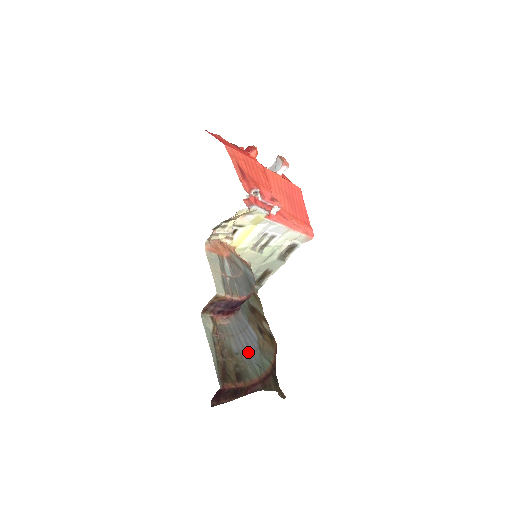
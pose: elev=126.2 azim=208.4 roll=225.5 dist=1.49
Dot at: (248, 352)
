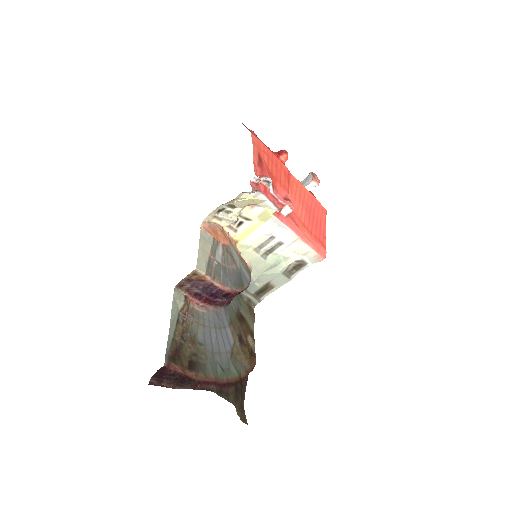
Dot at: (215, 350)
